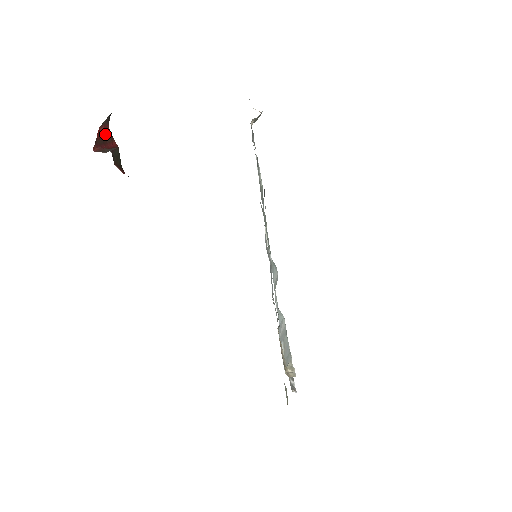
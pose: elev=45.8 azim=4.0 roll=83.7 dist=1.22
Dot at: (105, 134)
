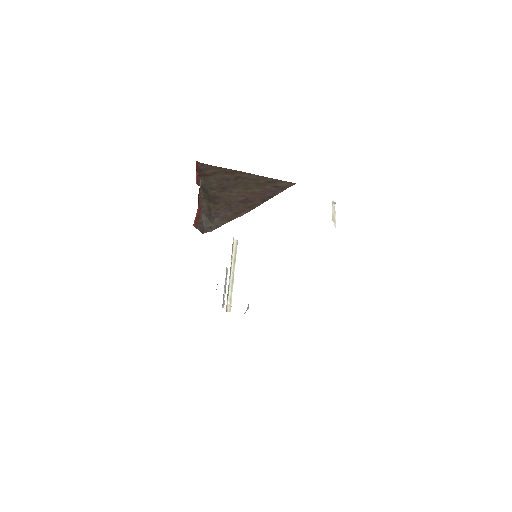
Dot at: occluded
